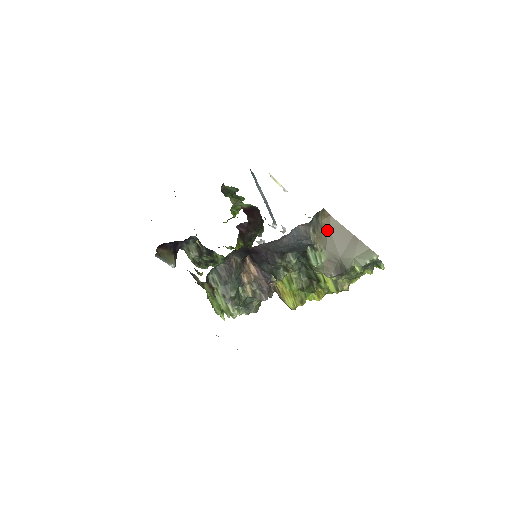
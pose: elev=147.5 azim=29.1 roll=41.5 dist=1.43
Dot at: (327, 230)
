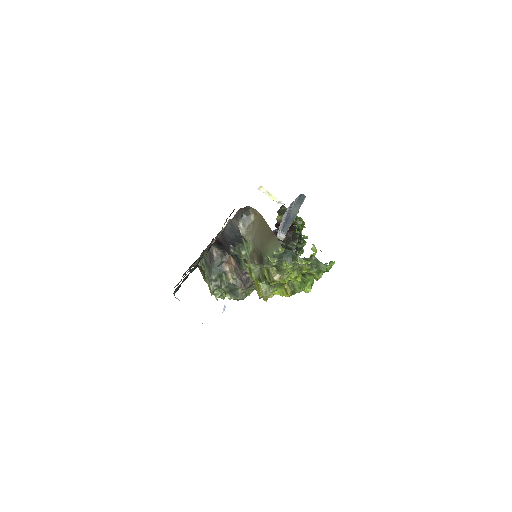
Dot at: (257, 226)
